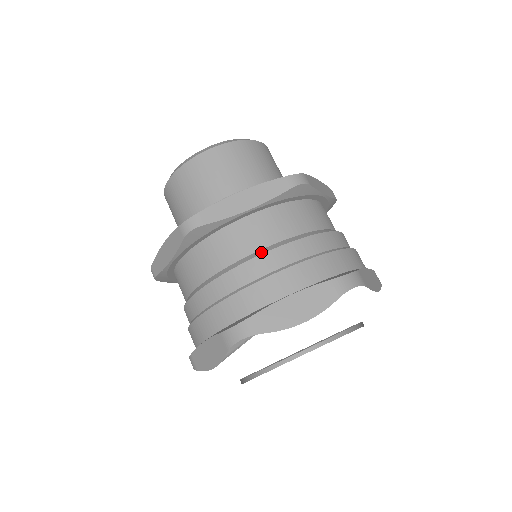
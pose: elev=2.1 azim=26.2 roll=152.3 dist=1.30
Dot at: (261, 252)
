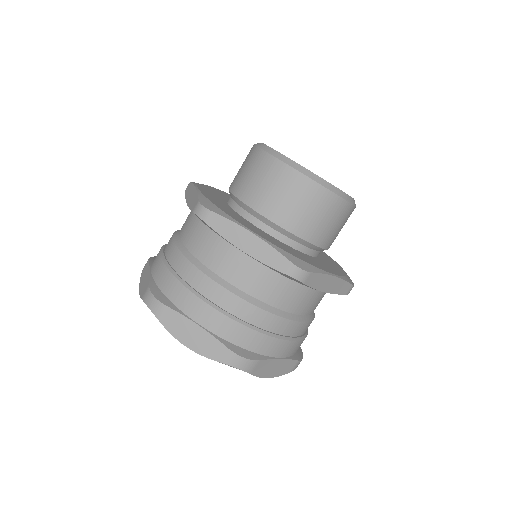
Dot at: (297, 319)
